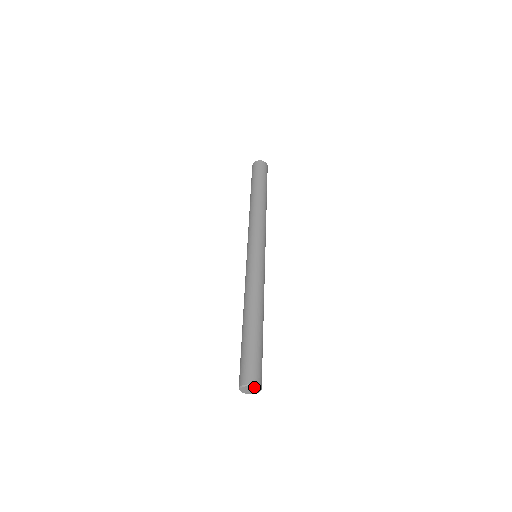
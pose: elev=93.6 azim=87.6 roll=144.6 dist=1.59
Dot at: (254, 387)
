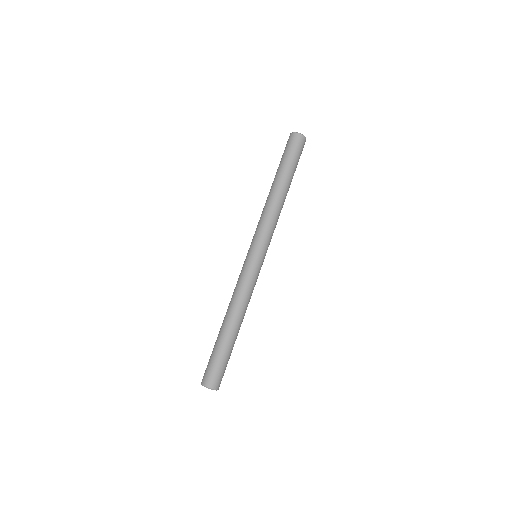
Dot at: (213, 389)
